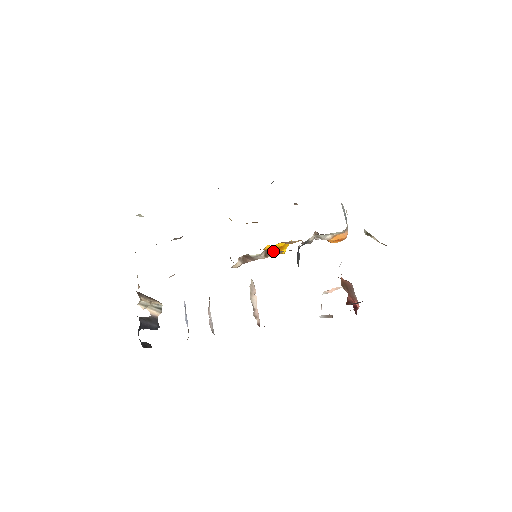
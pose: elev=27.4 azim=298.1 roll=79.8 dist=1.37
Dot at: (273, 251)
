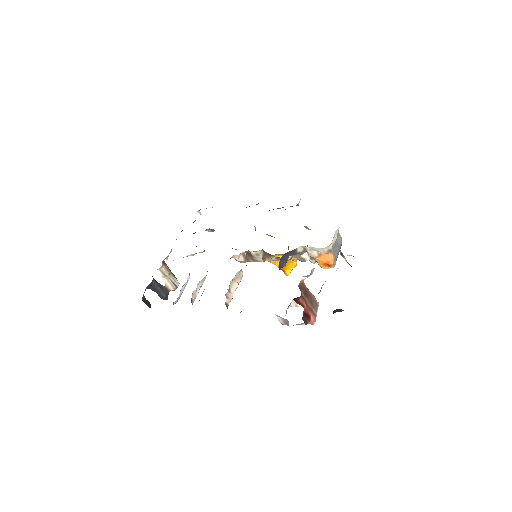
Dot at: (268, 253)
